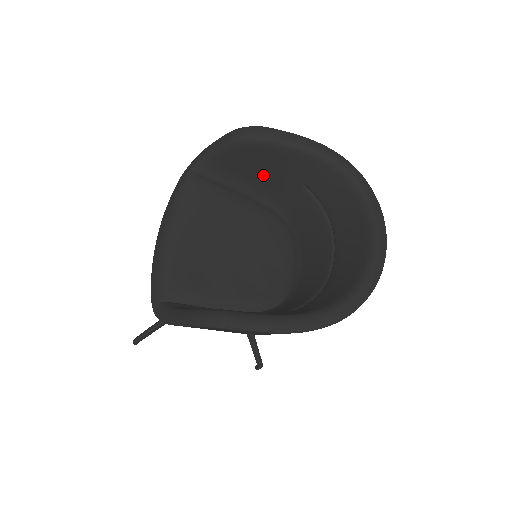
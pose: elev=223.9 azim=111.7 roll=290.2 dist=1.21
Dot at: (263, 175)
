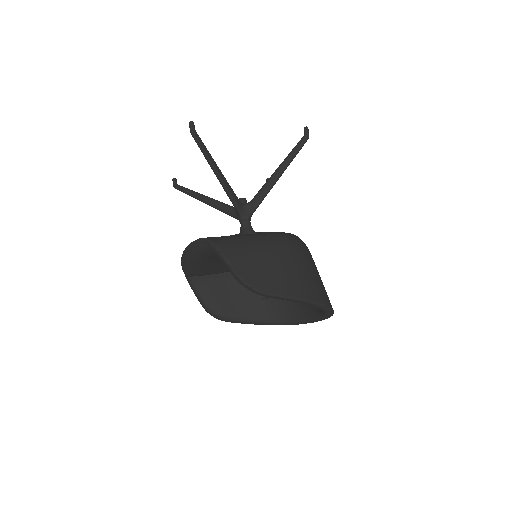
Dot at: occluded
